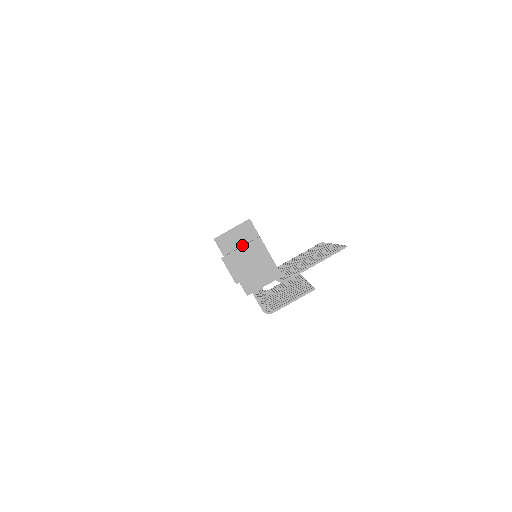
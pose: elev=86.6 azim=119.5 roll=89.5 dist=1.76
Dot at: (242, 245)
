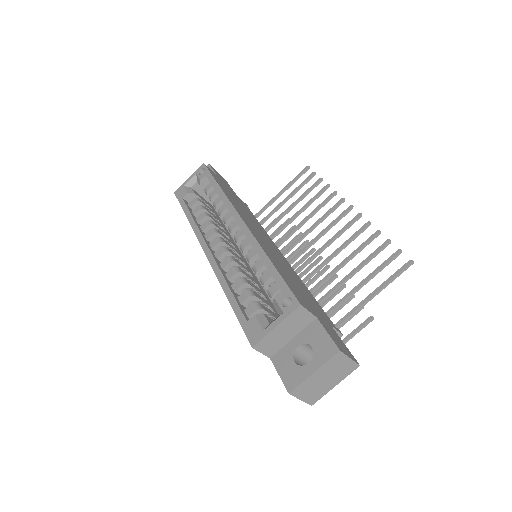
Dot at: (293, 337)
